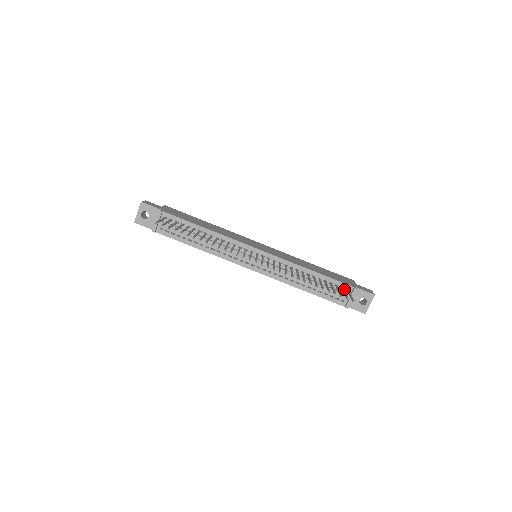
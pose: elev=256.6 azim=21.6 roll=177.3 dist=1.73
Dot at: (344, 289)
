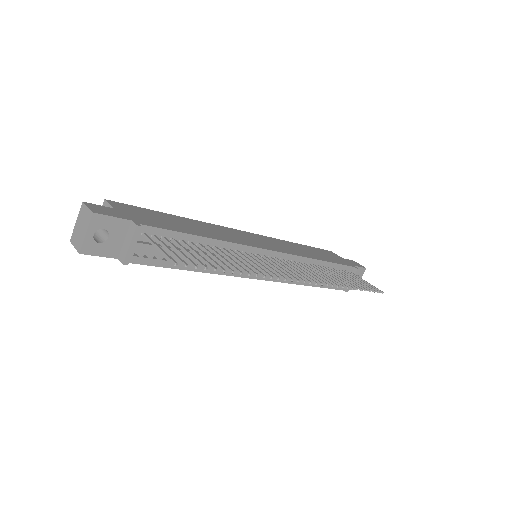
Dot at: (346, 272)
